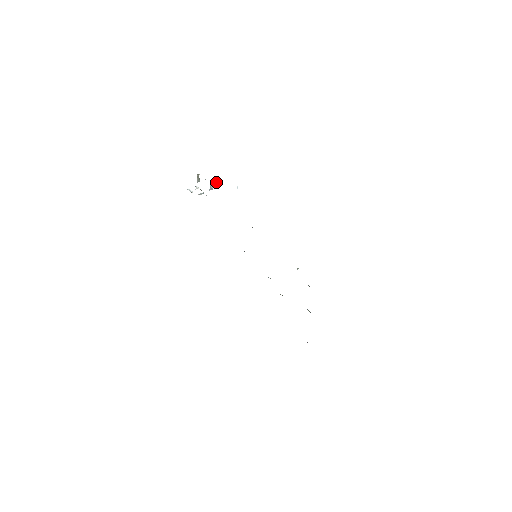
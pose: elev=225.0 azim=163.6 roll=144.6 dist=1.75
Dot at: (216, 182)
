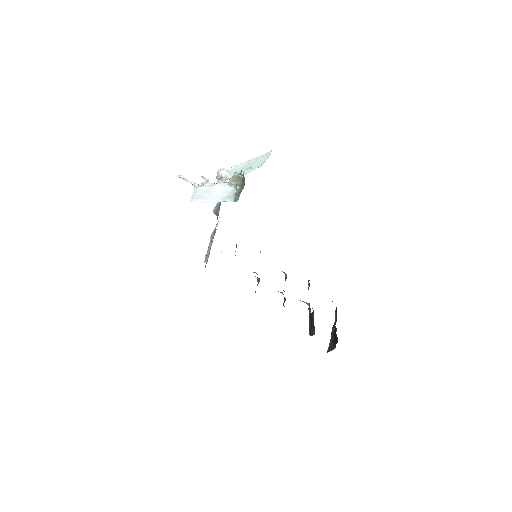
Dot at: occluded
